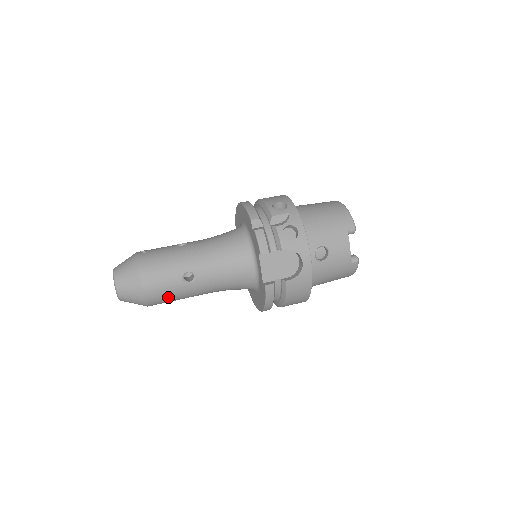
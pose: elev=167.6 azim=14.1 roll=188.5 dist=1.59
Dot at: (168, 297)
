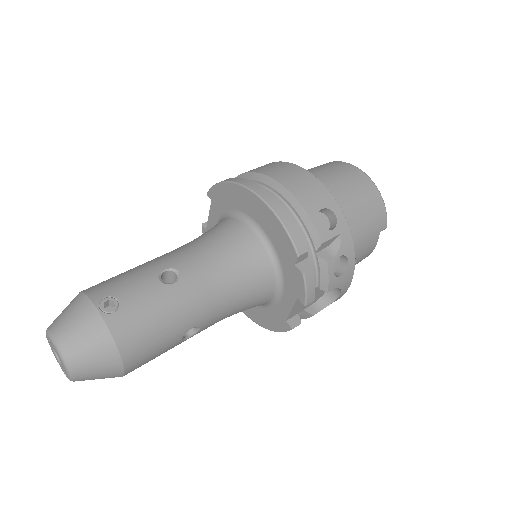
Dot at: occluded
